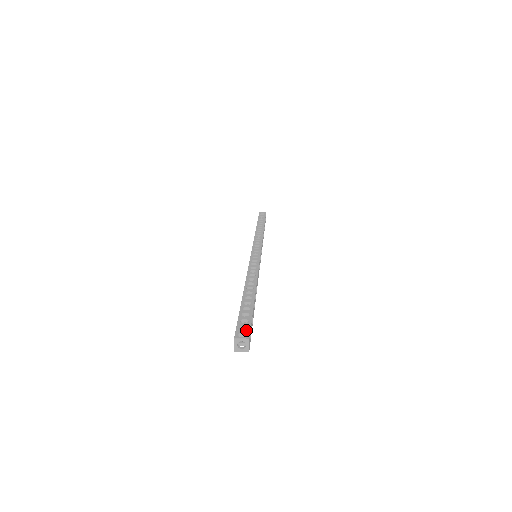
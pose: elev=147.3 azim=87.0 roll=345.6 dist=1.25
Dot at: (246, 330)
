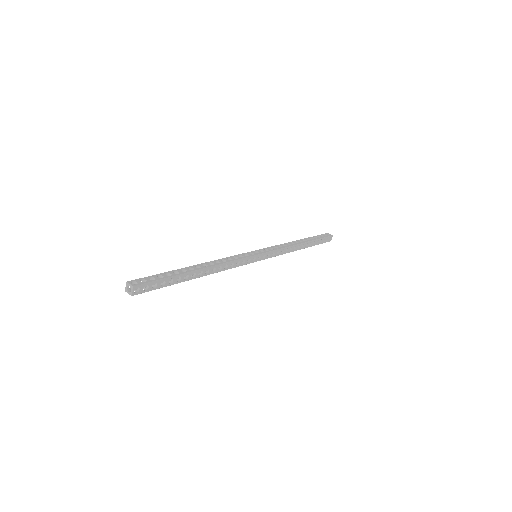
Dot at: (141, 282)
